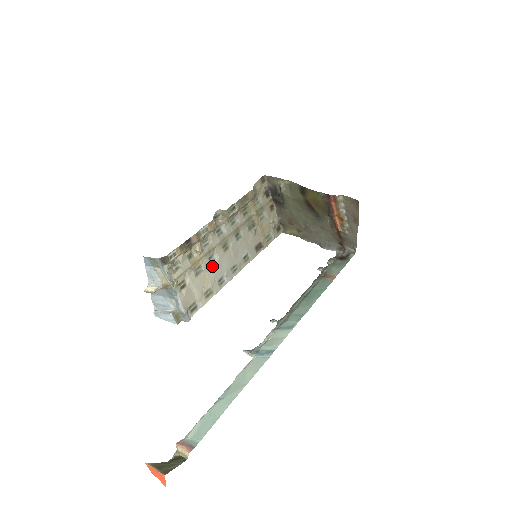
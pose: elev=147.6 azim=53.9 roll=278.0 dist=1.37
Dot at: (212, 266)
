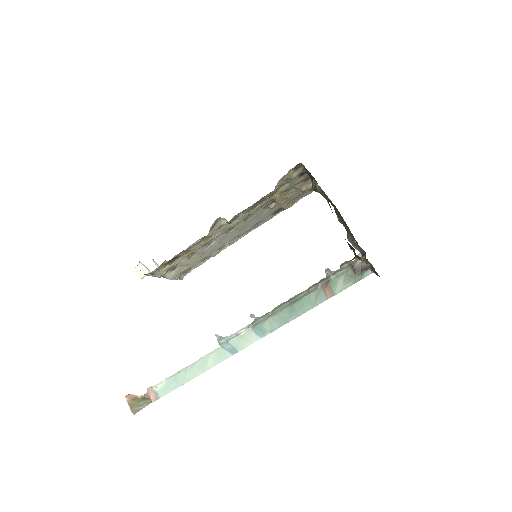
Dot at: (210, 247)
